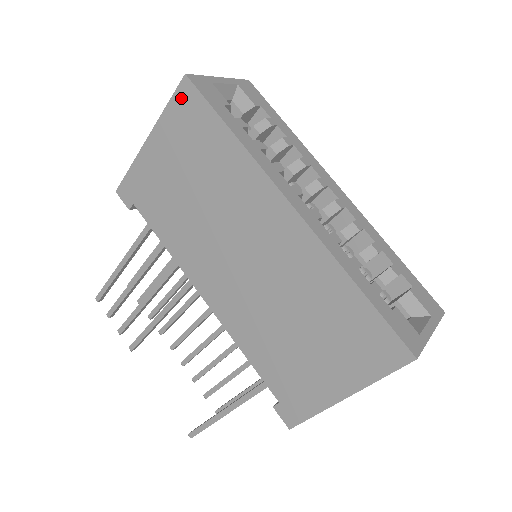
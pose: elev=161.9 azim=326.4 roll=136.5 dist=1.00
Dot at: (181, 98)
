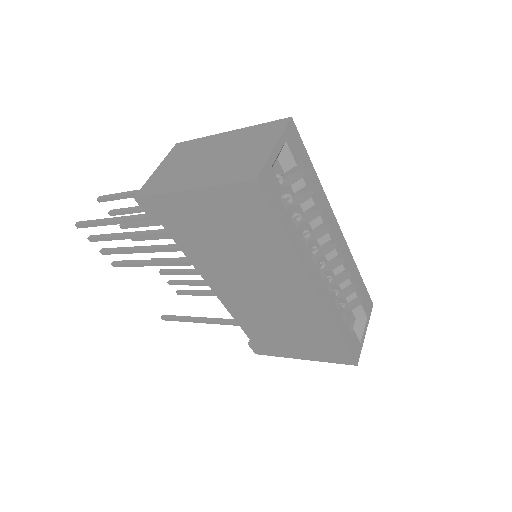
Dot at: (243, 190)
